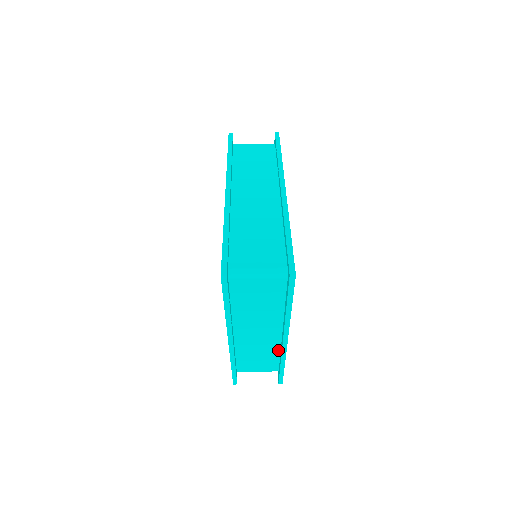
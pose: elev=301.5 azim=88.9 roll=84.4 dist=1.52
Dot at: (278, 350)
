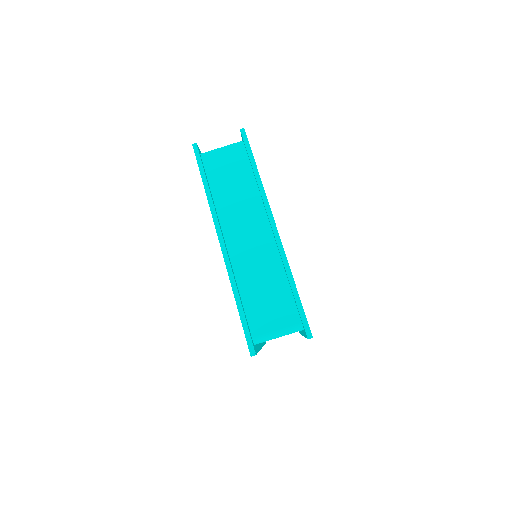
Dot at: occluded
